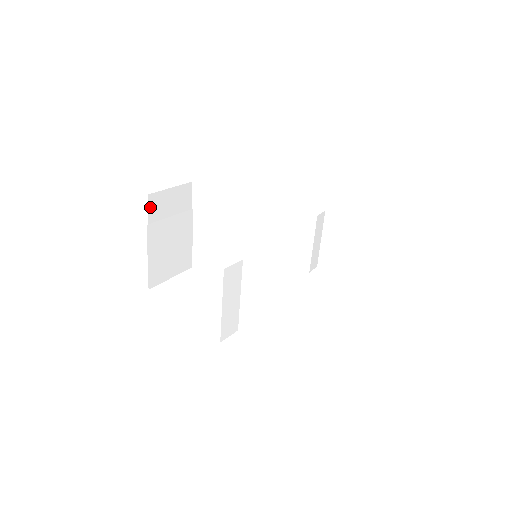
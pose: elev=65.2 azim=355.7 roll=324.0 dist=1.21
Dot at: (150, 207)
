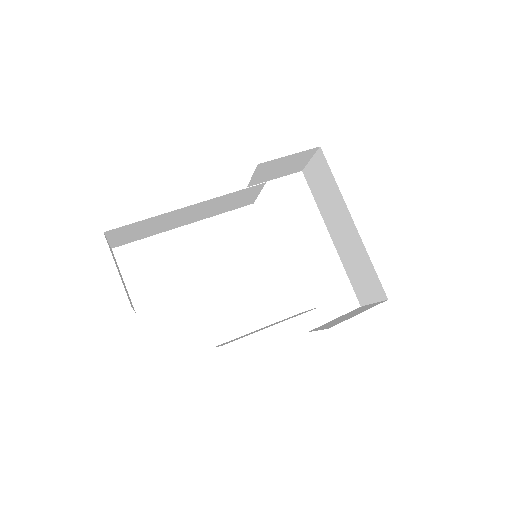
Dot at: (131, 305)
